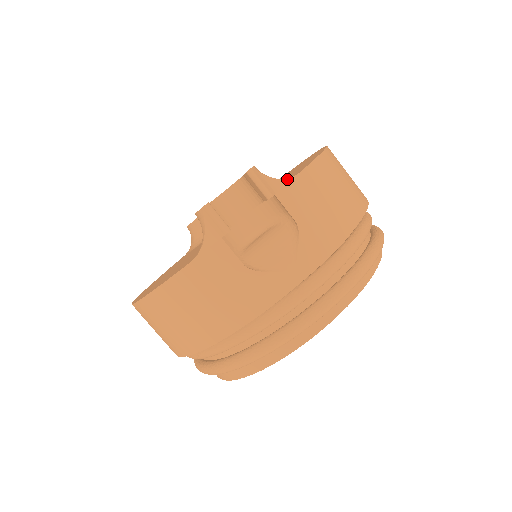
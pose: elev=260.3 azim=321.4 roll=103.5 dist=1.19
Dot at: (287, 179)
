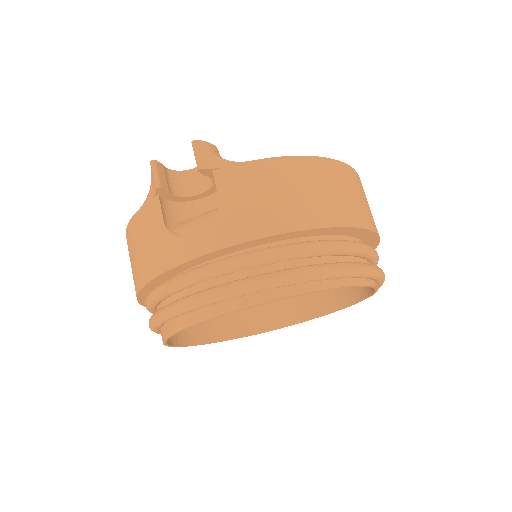
Dot at: (233, 162)
